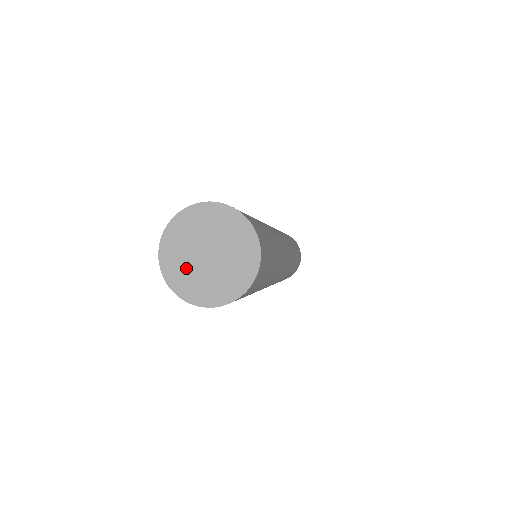
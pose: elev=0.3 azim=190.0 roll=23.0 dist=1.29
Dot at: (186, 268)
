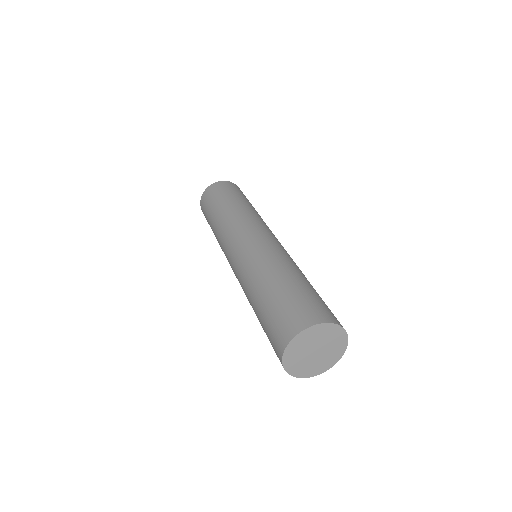
Dot at: (299, 359)
